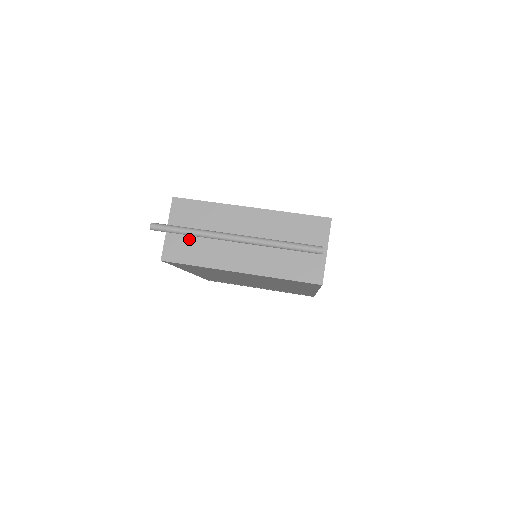
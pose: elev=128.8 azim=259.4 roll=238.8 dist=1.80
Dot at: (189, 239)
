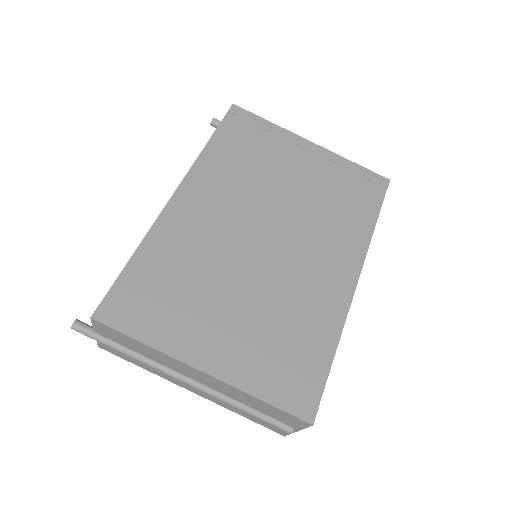
Dot at: occluded
